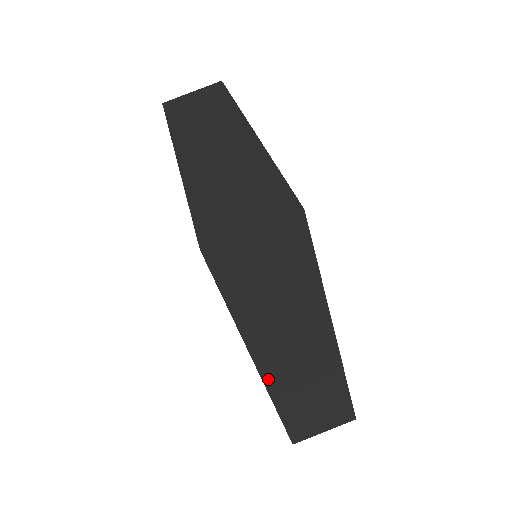
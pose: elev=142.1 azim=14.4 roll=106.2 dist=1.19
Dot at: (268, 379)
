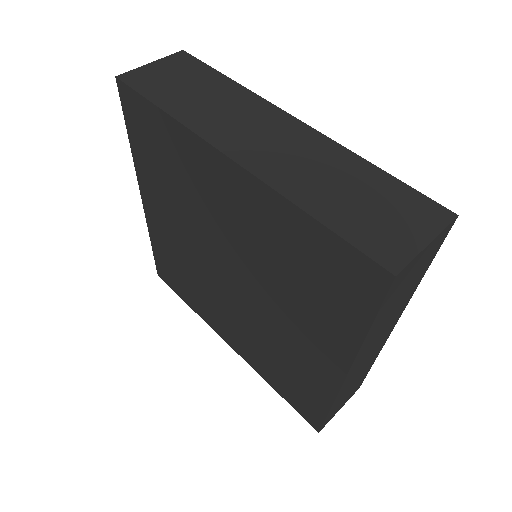
Dot at: (345, 382)
